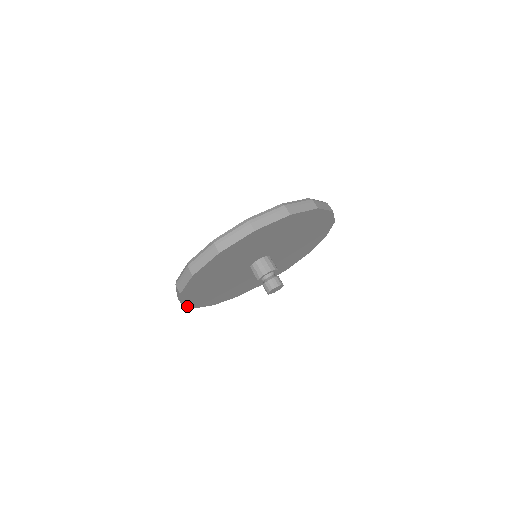
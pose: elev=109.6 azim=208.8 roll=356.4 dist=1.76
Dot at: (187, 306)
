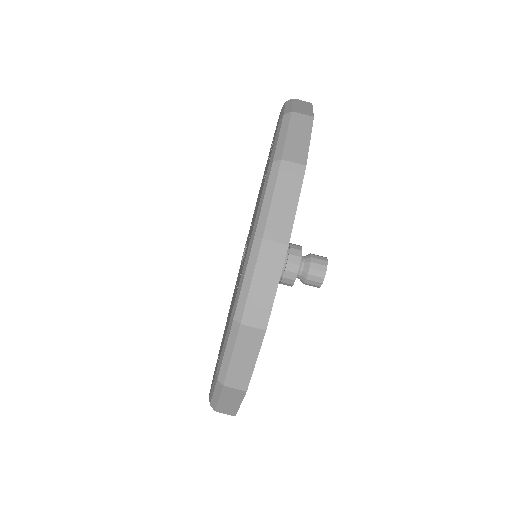
Dot at: occluded
